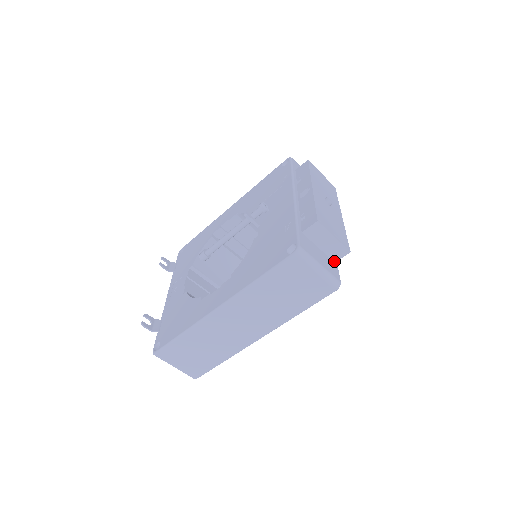
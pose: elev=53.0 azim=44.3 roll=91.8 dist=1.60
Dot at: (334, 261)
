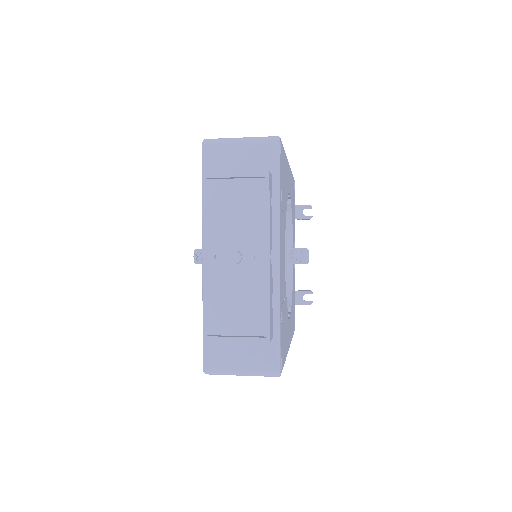
Dot at: occluded
